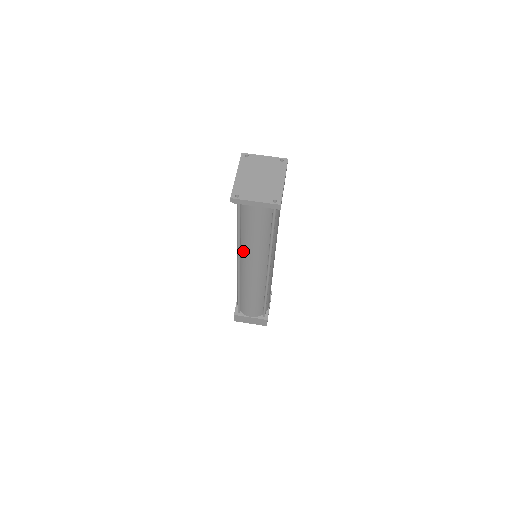
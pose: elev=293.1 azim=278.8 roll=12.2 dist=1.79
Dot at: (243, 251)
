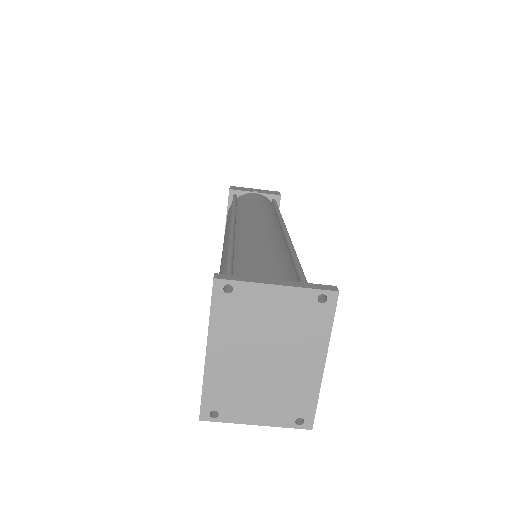
Dot at: occluded
